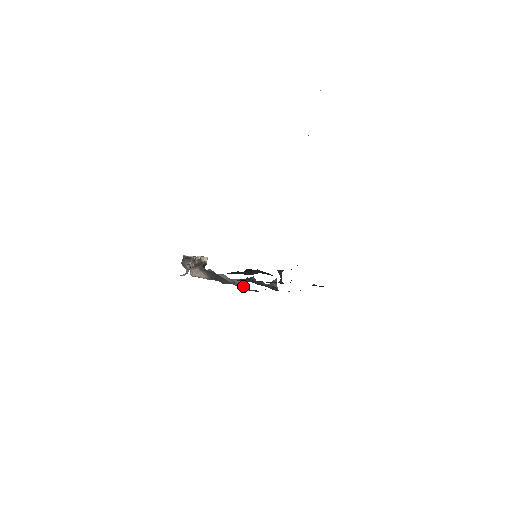
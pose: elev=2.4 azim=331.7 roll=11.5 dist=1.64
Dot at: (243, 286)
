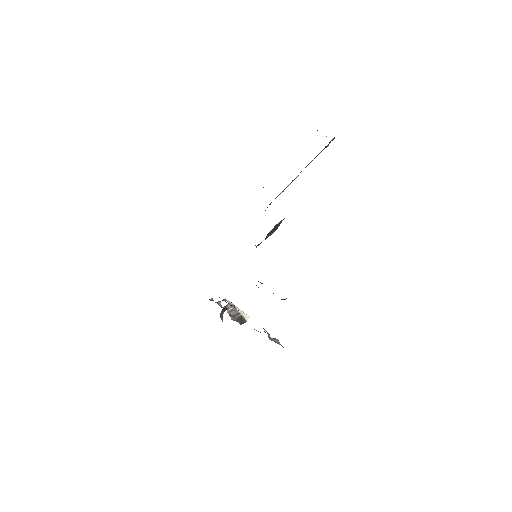
Dot at: (275, 341)
